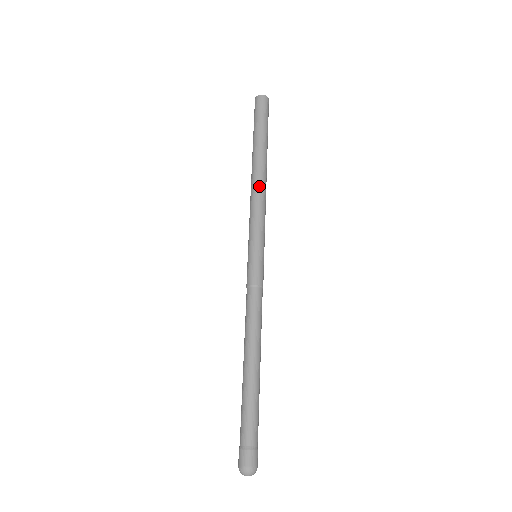
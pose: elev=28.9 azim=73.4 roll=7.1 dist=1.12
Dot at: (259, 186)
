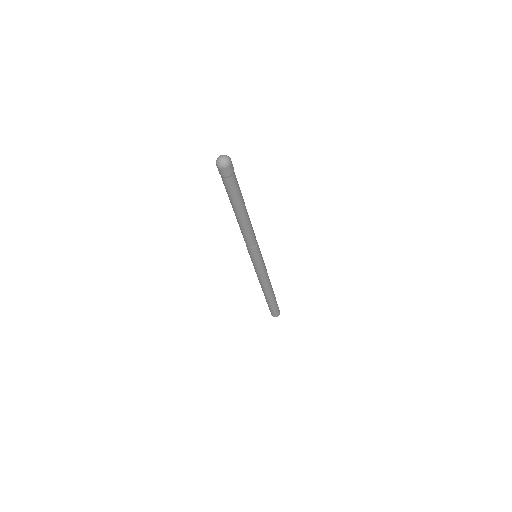
Dot at: occluded
